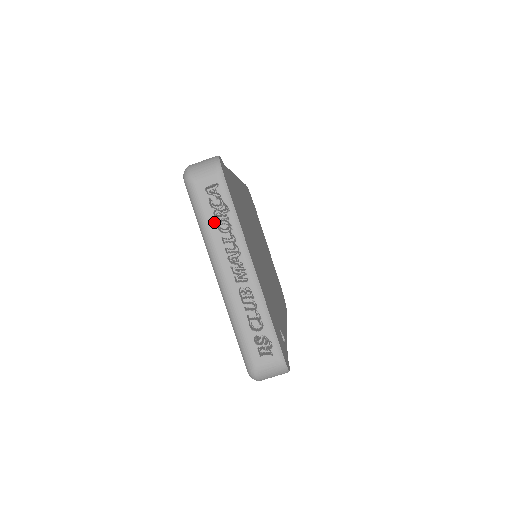
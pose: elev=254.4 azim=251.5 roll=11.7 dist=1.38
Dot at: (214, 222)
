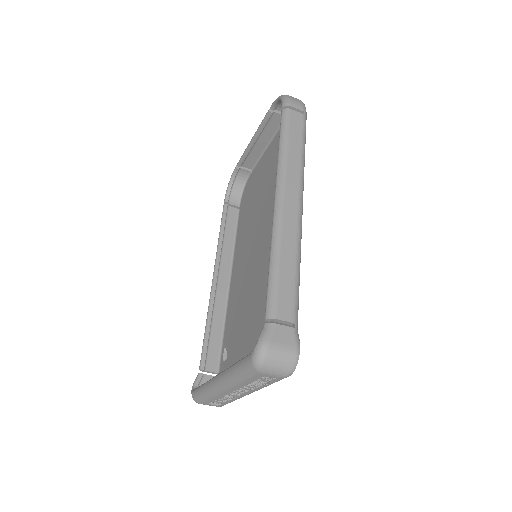
Dot at: (249, 383)
